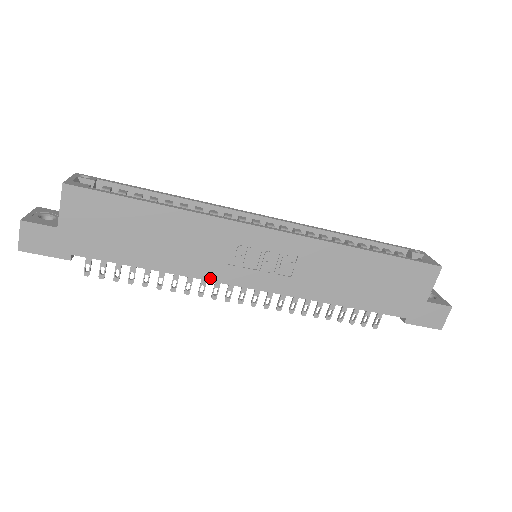
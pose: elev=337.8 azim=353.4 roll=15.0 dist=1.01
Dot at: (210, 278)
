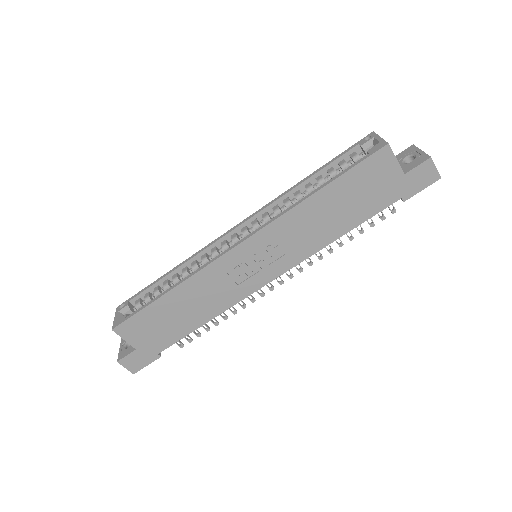
Dot at: (240, 299)
